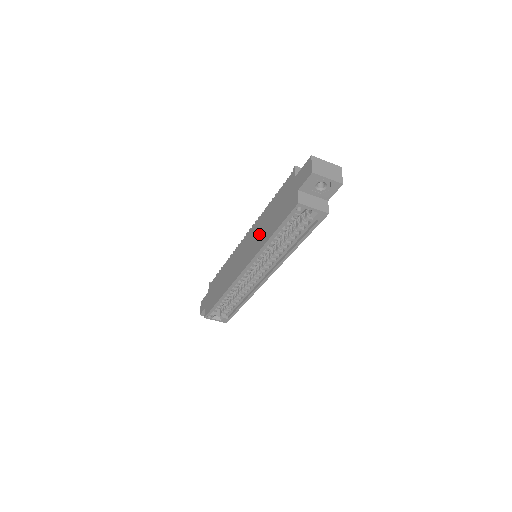
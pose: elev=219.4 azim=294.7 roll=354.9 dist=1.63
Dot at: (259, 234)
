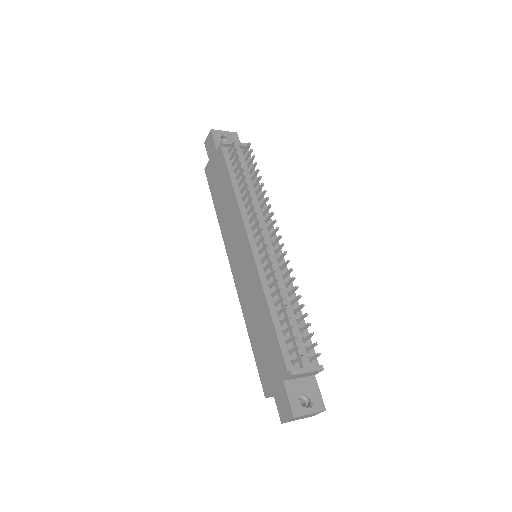
Dot at: (251, 301)
